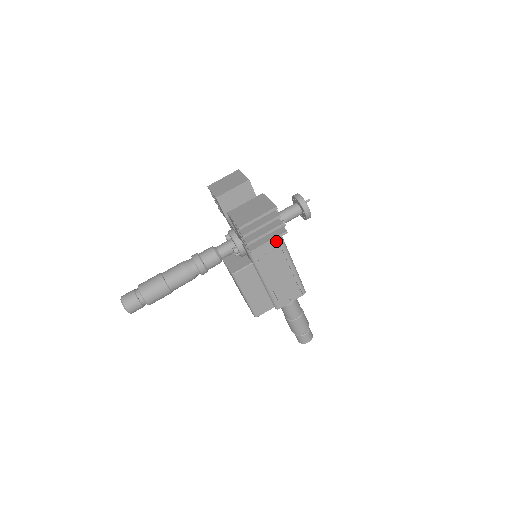
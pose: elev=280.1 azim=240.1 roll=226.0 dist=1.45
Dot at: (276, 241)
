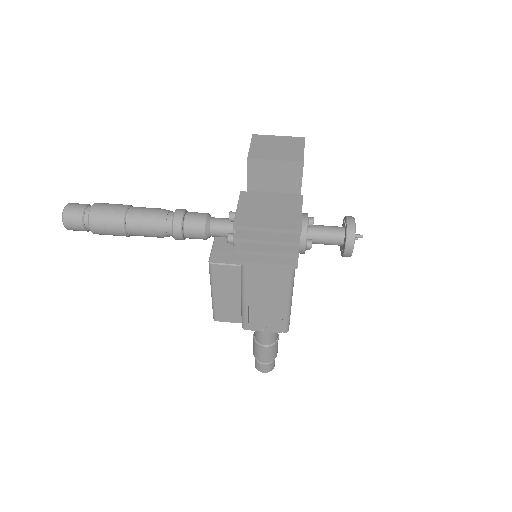
Dot at: occluded
